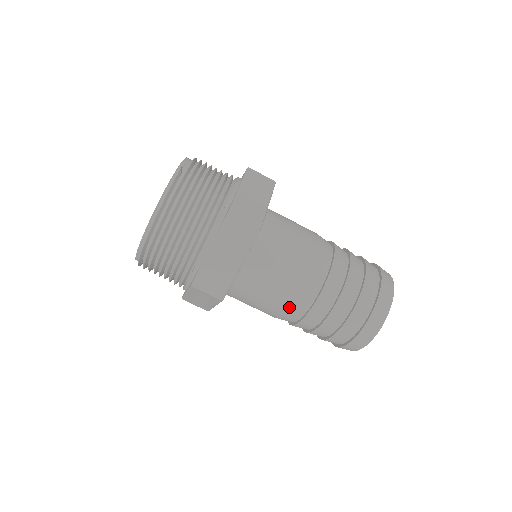
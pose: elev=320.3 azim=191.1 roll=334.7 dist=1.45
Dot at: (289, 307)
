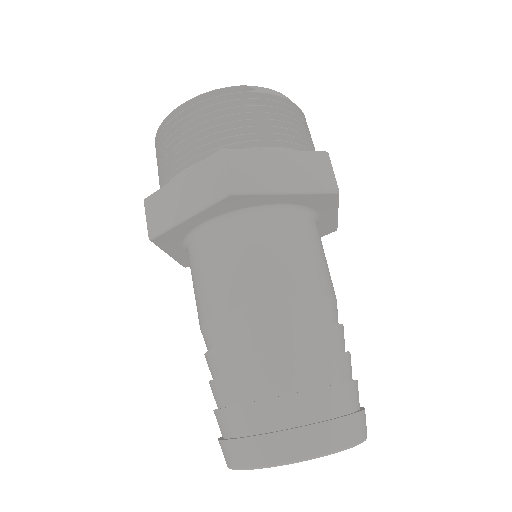
Dot at: (203, 324)
